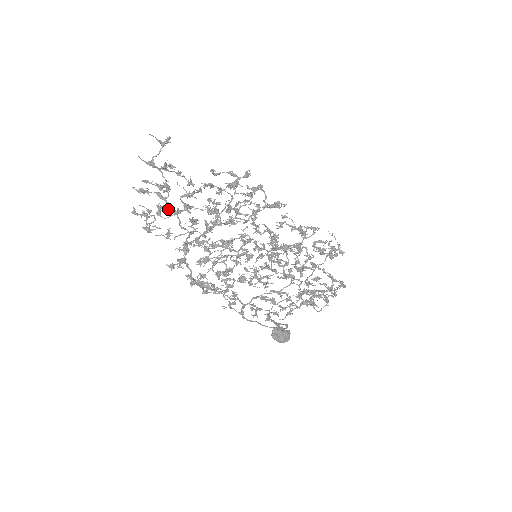
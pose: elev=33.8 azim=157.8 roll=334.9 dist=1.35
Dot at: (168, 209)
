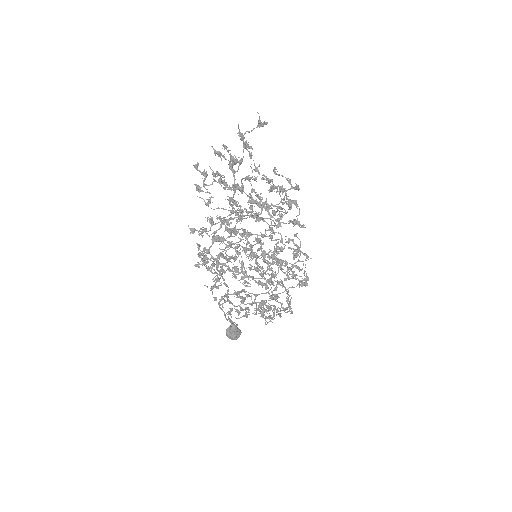
Dot at: (222, 180)
